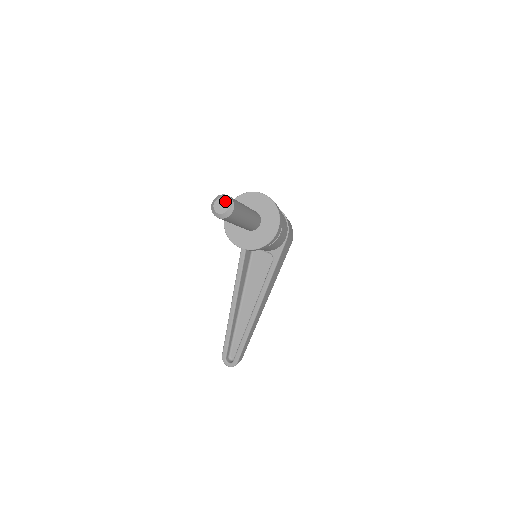
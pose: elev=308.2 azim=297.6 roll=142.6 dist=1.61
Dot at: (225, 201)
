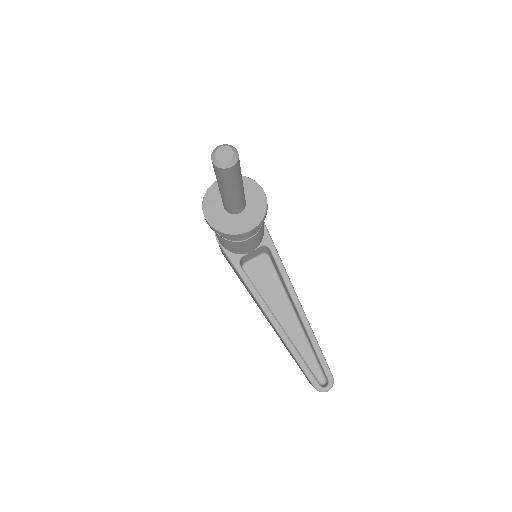
Dot at: (223, 148)
